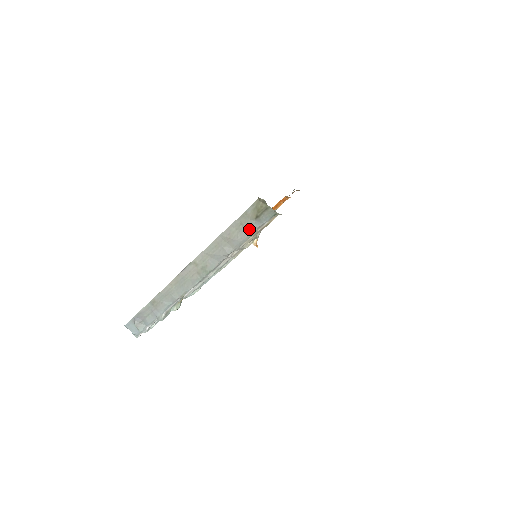
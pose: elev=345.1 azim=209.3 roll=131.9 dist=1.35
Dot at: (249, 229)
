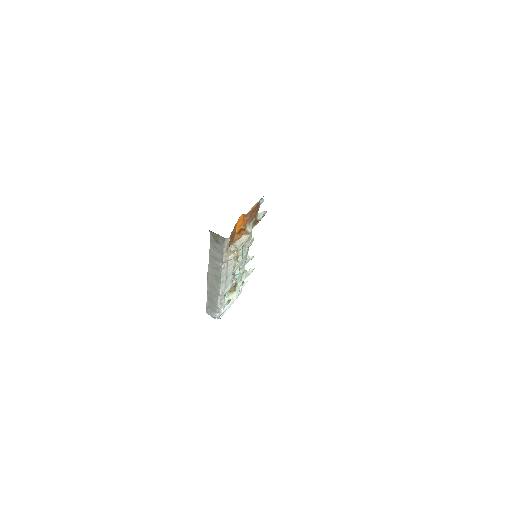
Dot at: (219, 250)
